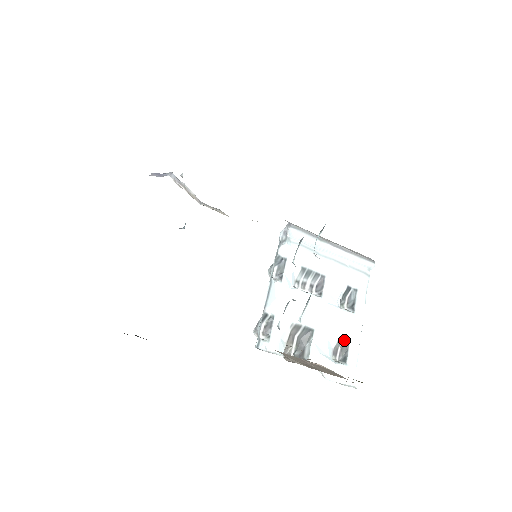
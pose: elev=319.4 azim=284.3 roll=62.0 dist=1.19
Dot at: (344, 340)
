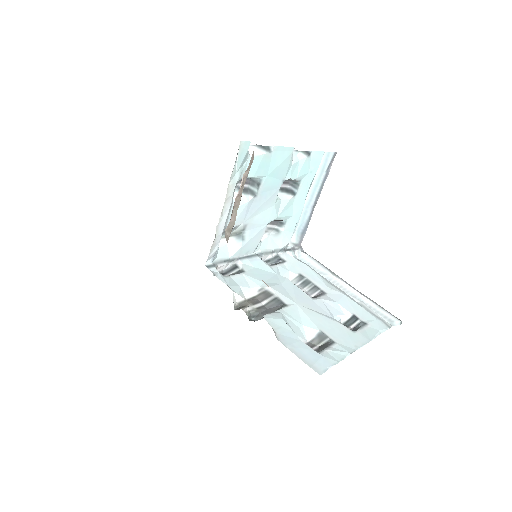
Dot at: (327, 339)
